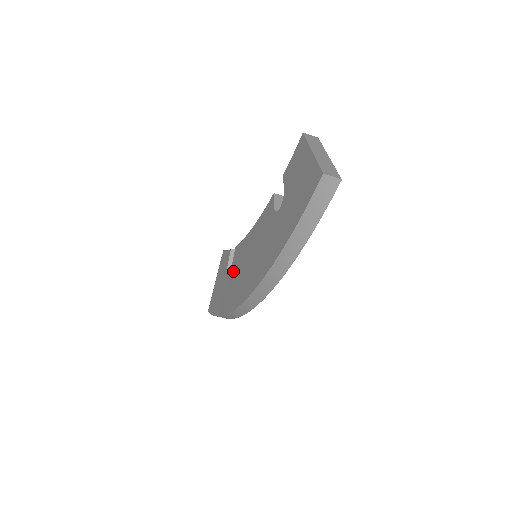
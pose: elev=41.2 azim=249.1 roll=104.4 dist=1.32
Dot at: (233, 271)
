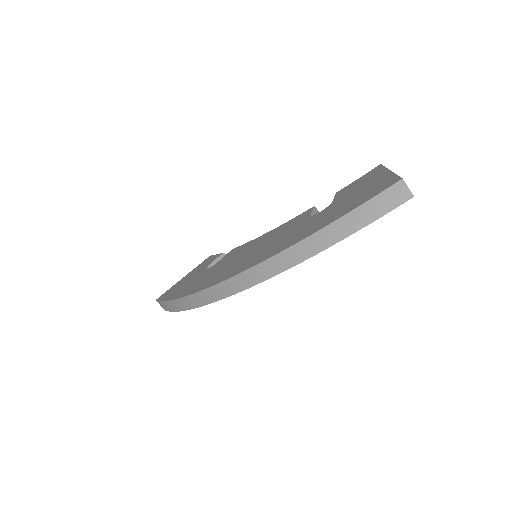
Dot at: (218, 265)
